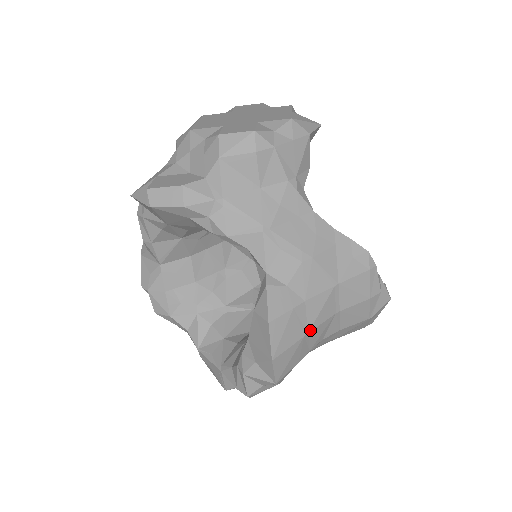
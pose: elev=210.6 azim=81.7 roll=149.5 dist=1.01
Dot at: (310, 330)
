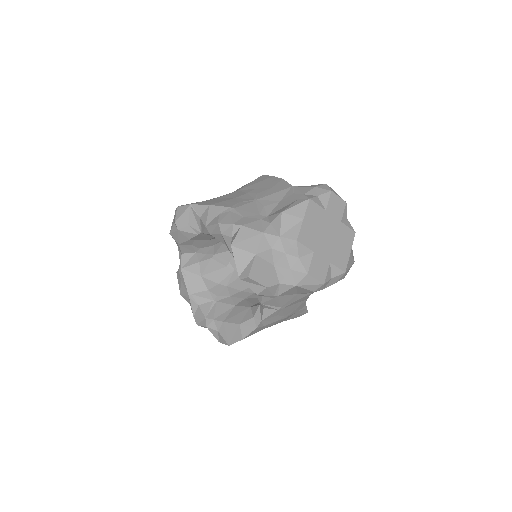
Dot at: occluded
